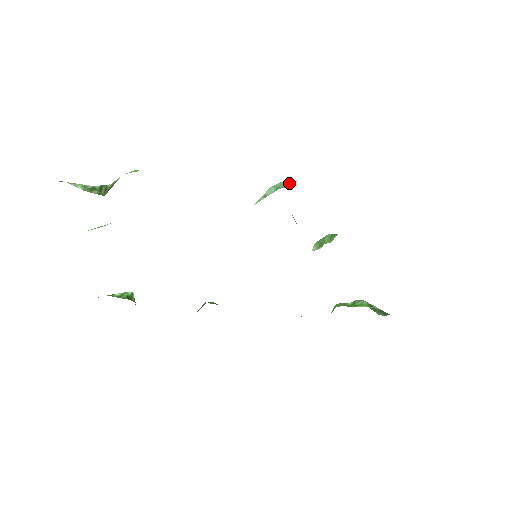
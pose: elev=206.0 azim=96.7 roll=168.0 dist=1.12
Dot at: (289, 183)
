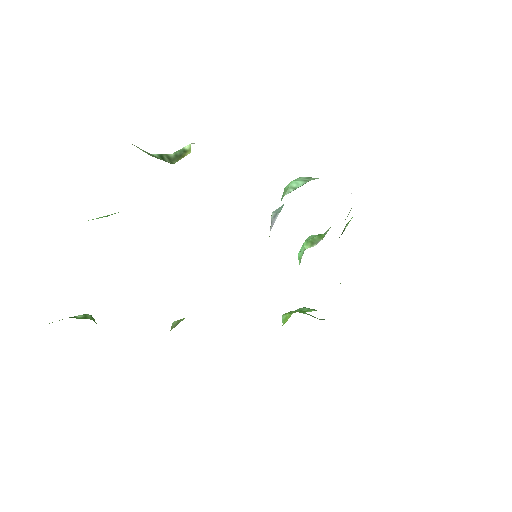
Dot at: (311, 178)
